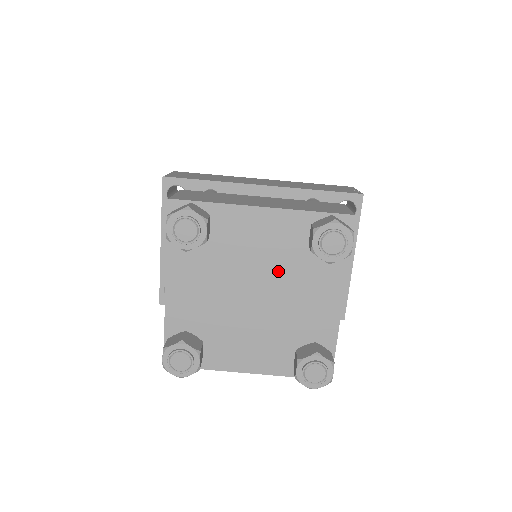
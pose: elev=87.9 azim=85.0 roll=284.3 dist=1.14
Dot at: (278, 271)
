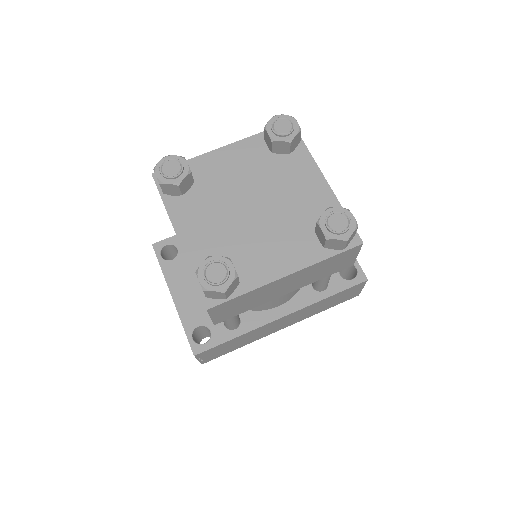
Dot at: (261, 181)
